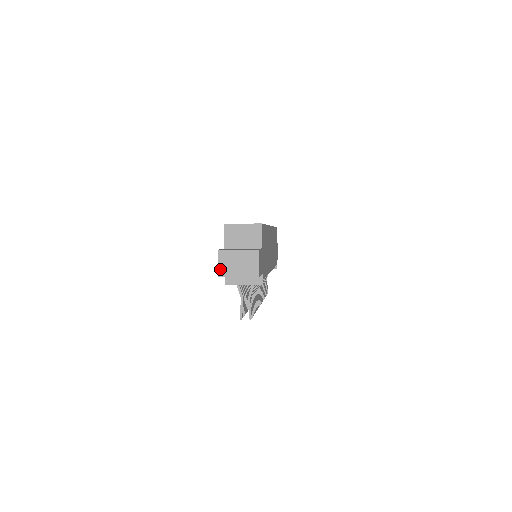
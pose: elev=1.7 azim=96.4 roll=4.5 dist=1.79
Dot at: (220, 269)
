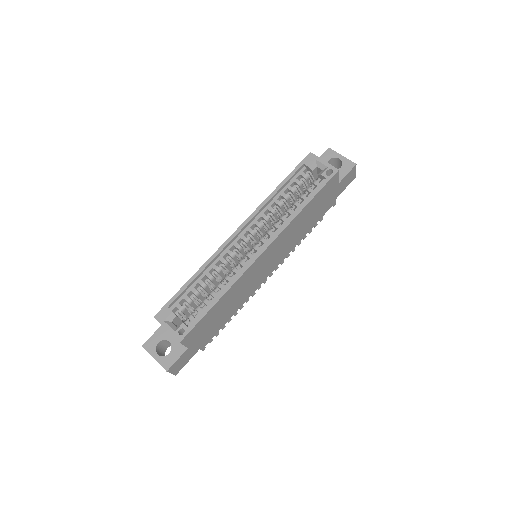
Dot at: occluded
